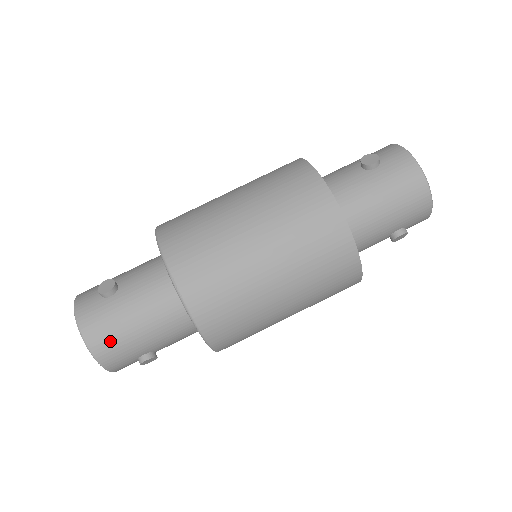
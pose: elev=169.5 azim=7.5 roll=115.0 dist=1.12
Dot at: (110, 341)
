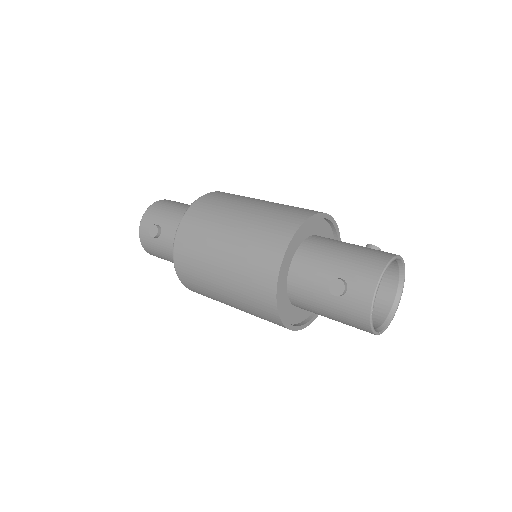
Dot at: (157, 256)
